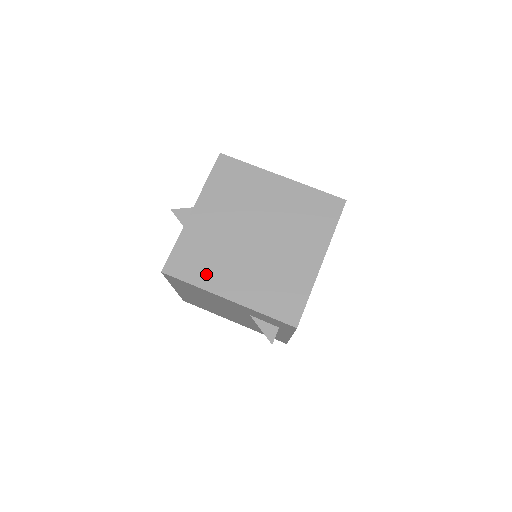
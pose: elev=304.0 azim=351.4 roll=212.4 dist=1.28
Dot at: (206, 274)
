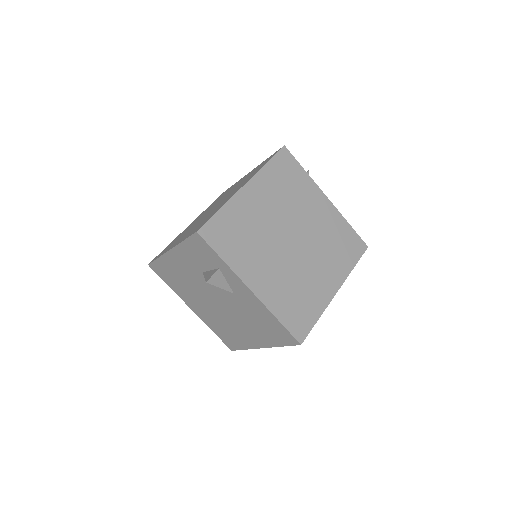
Dot at: occluded
